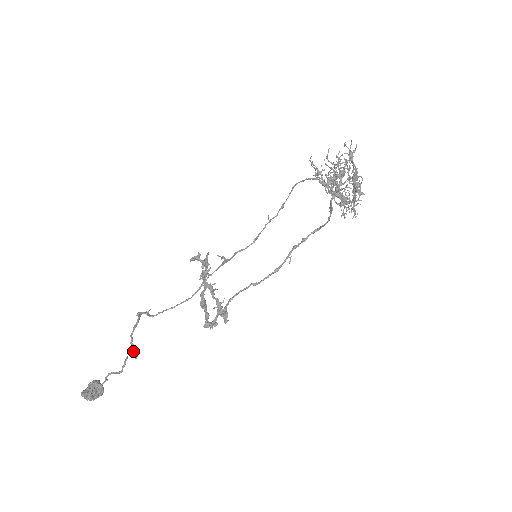
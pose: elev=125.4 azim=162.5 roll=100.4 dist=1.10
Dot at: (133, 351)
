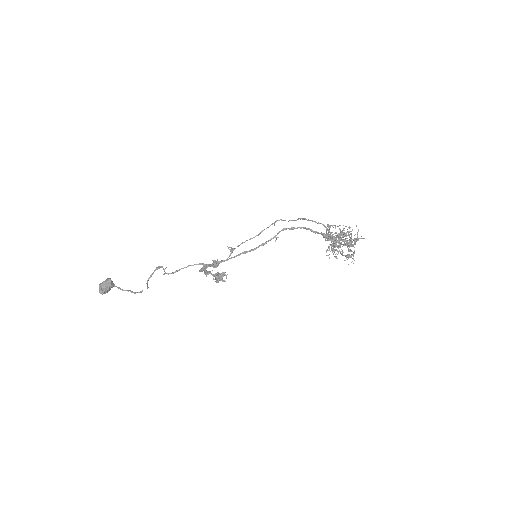
Dot at: (147, 286)
